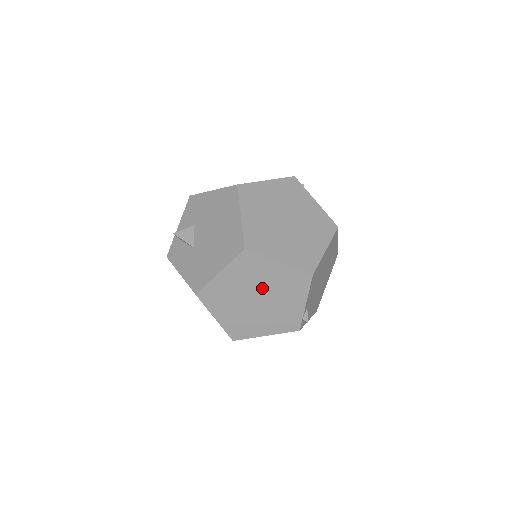
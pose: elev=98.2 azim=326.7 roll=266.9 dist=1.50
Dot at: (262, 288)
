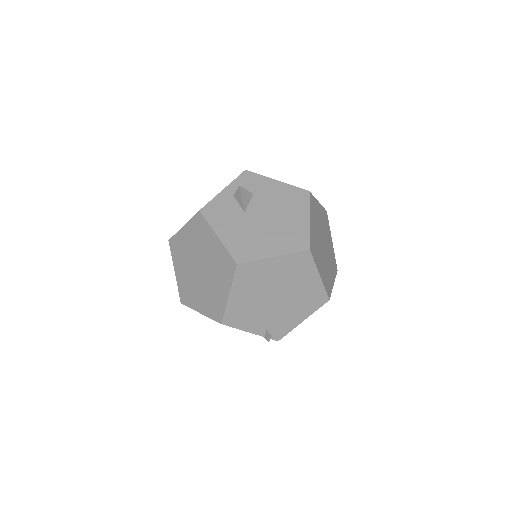
Dot at: occluded
